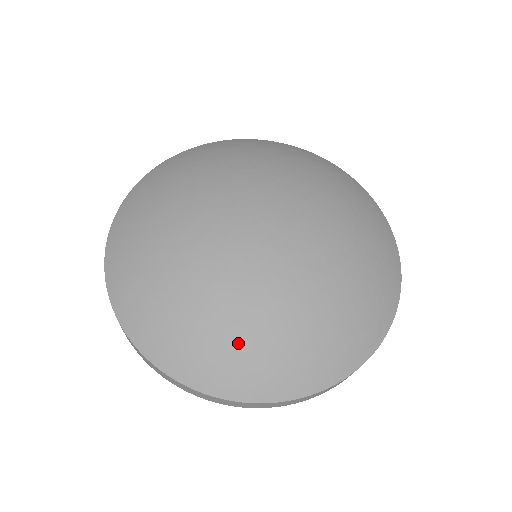
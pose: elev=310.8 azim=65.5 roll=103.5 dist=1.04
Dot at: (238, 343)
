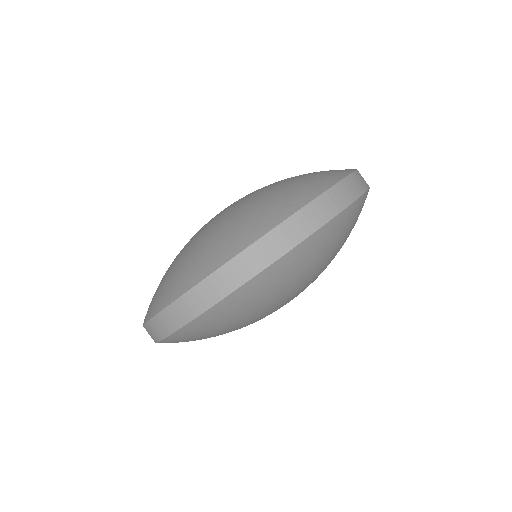
Dot at: (292, 183)
